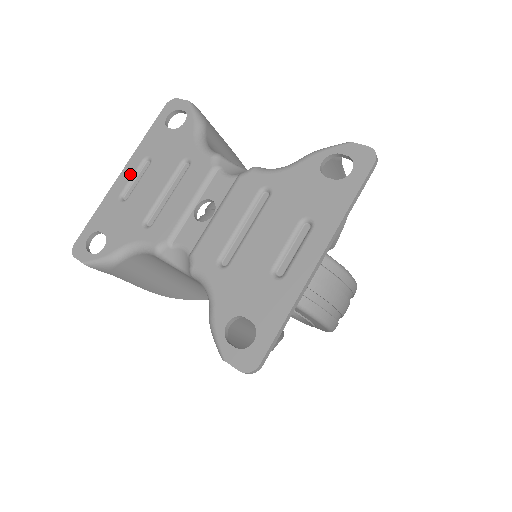
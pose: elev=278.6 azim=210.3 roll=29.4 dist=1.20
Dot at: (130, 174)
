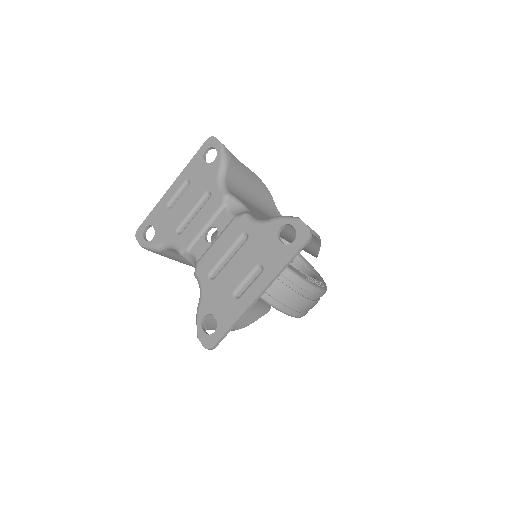
Dot at: (176, 189)
